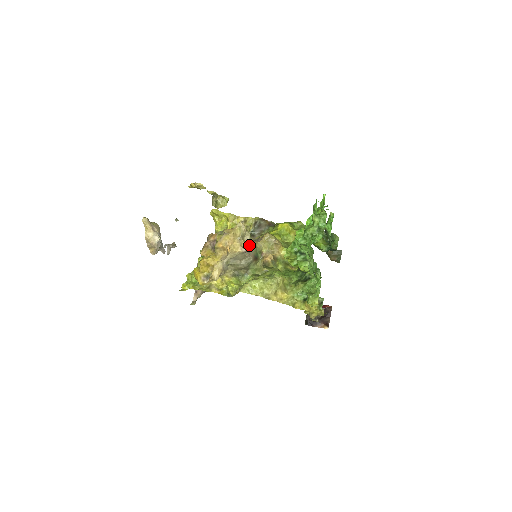
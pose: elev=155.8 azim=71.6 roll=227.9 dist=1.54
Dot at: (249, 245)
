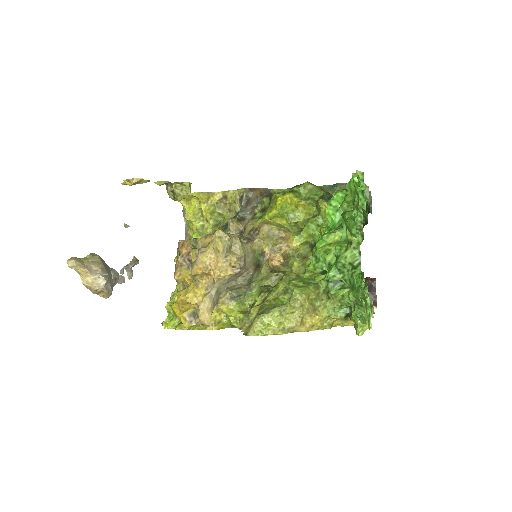
Dot at: (242, 257)
